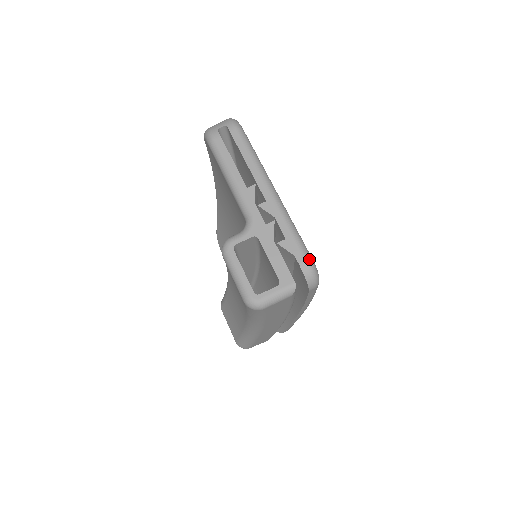
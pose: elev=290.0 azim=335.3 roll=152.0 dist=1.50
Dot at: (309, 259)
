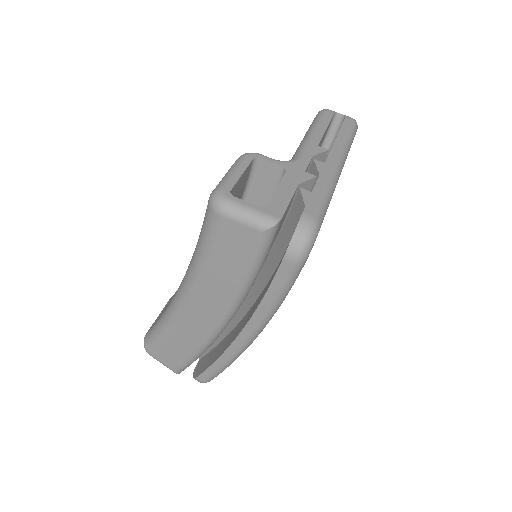
Dot at: (317, 221)
